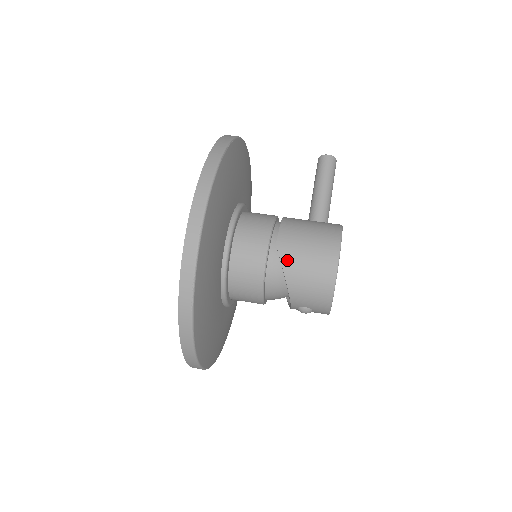
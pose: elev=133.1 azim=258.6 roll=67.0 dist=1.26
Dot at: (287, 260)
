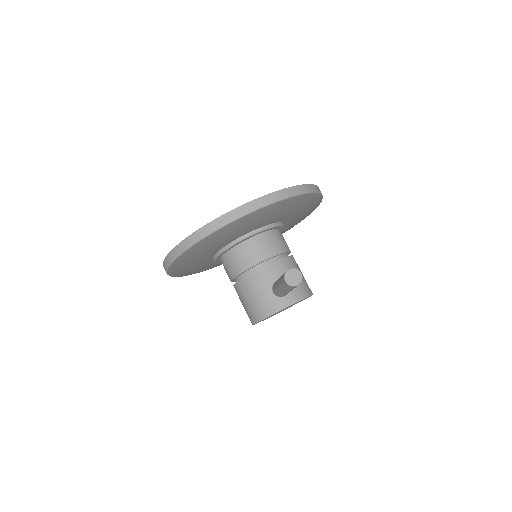
Dot at: occluded
